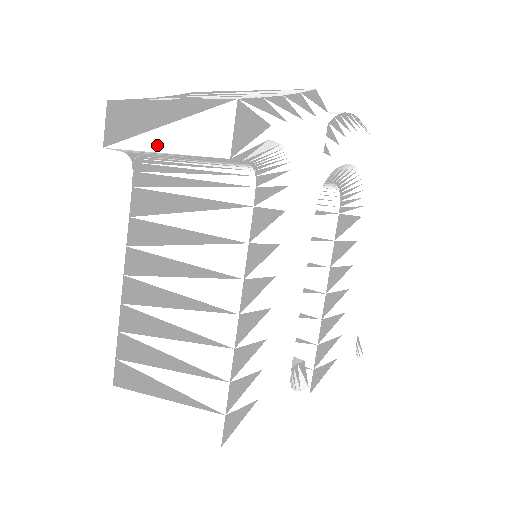
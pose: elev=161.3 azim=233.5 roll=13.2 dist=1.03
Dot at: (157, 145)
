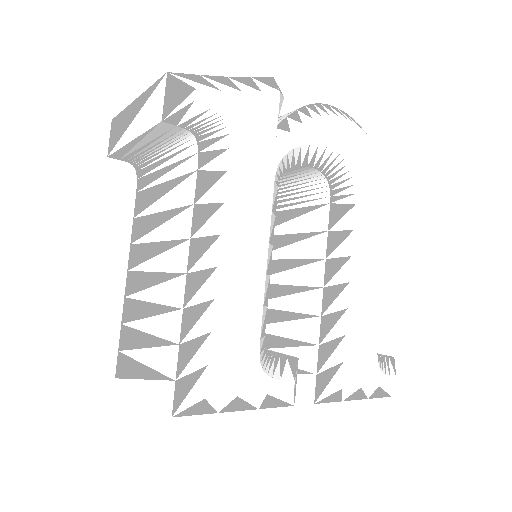
Dot at: (130, 136)
